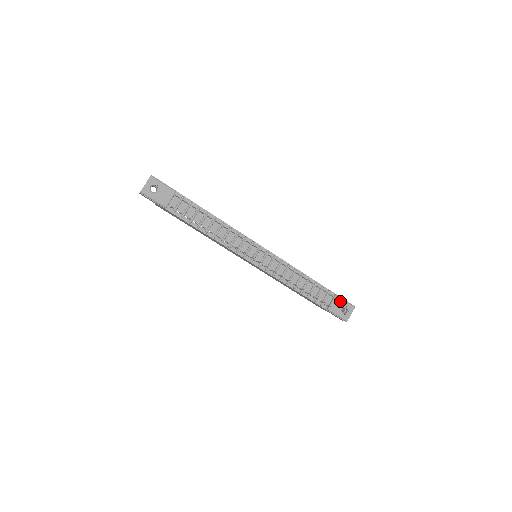
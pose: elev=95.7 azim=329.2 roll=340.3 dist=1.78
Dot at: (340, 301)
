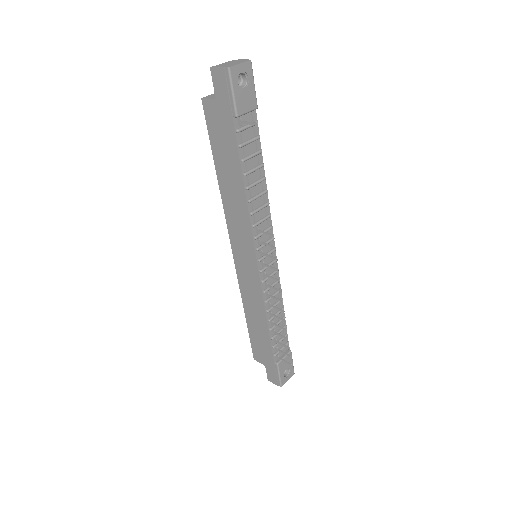
Dot at: (290, 360)
